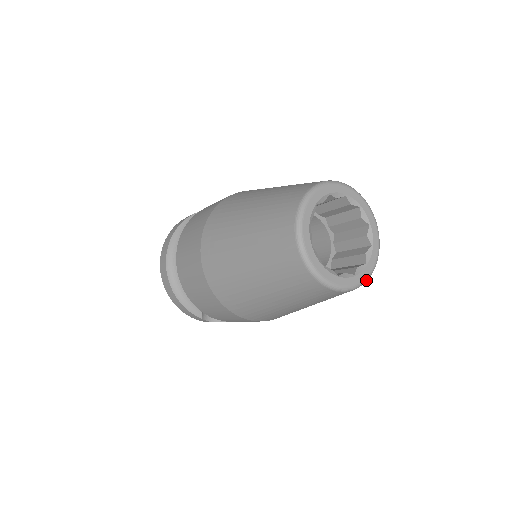
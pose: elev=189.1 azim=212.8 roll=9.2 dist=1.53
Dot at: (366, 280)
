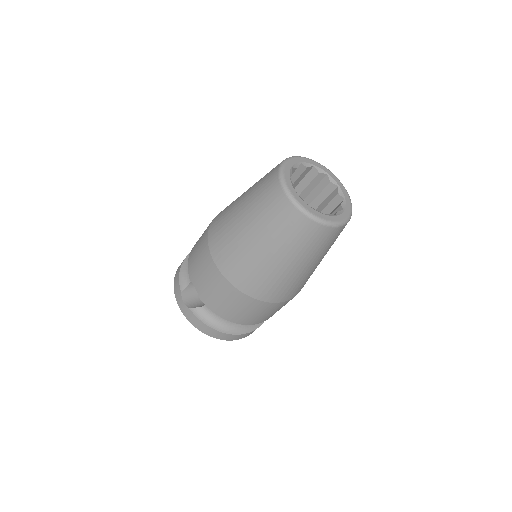
Dot at: (314, 217)
